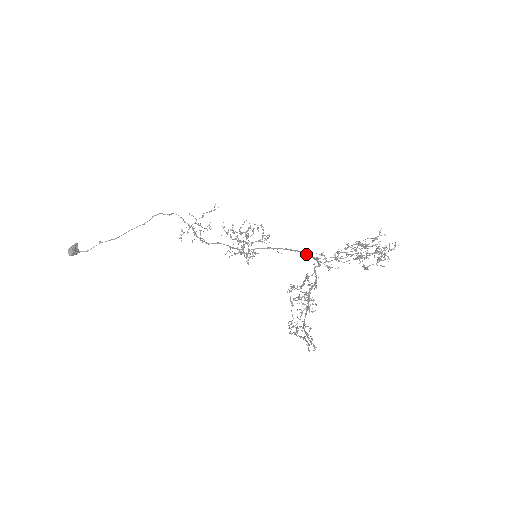
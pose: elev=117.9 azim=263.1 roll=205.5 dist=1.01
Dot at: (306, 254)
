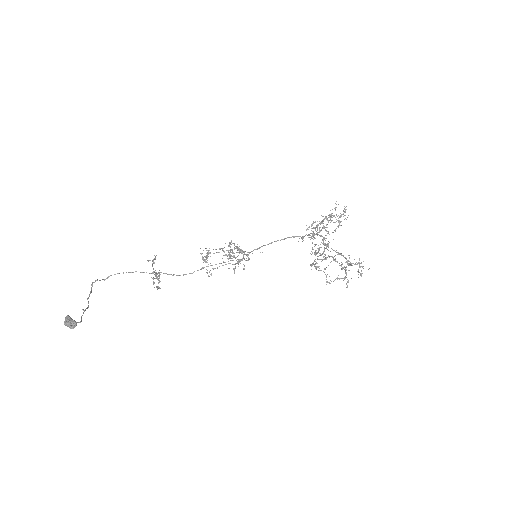
Dot at: (297, 236)
